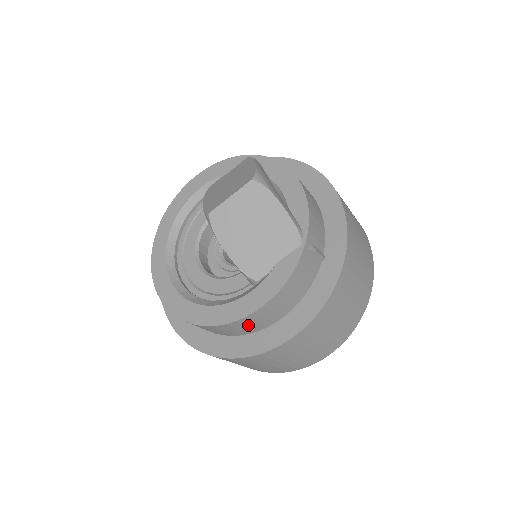
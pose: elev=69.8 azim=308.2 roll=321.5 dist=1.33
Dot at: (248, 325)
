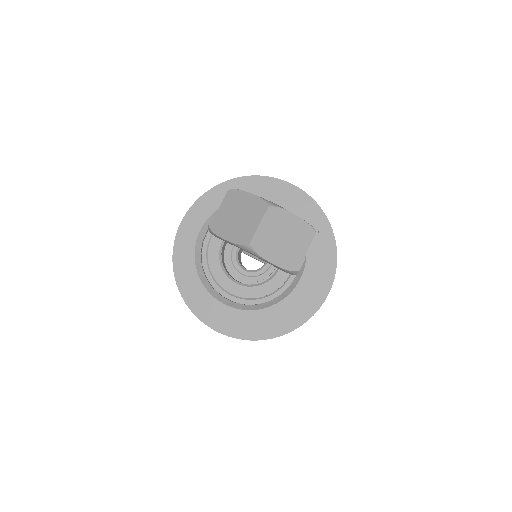
Dot at: occluded
